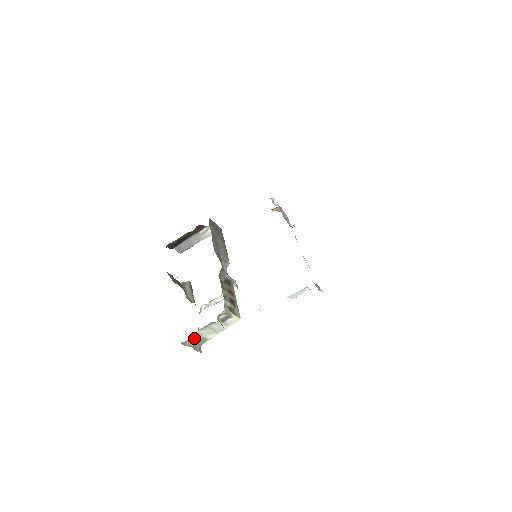
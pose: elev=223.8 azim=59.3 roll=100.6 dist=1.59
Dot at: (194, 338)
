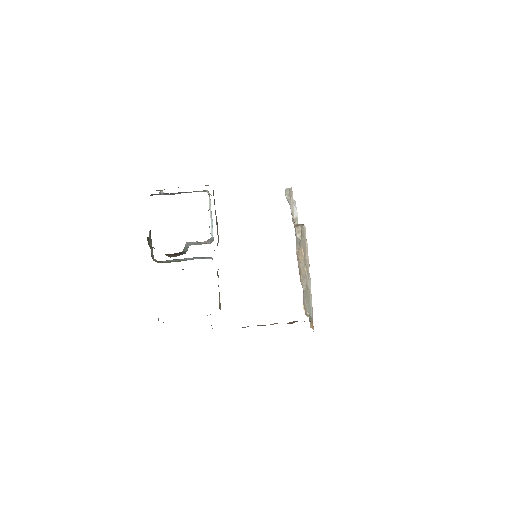
Dot at: occluded
